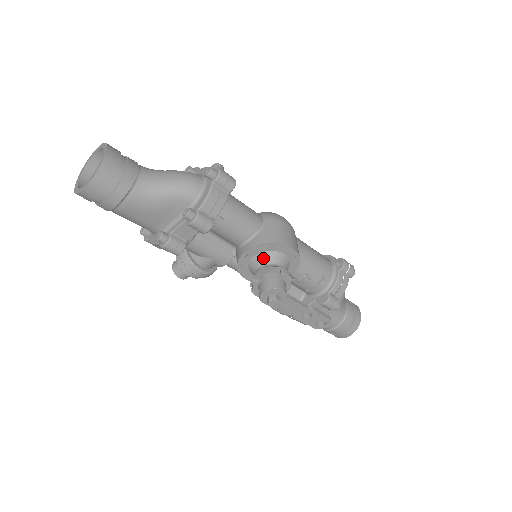
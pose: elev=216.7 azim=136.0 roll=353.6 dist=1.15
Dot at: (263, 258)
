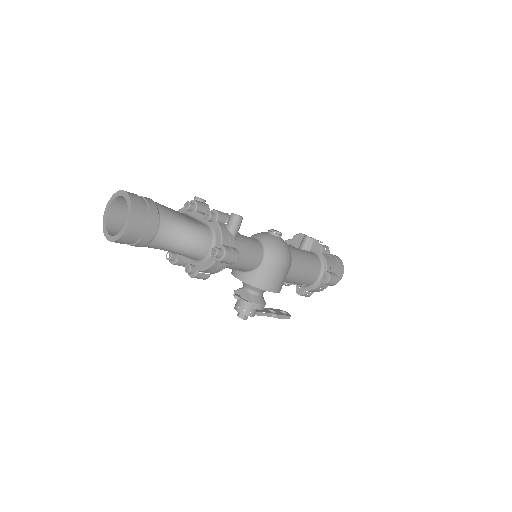
Dot at: (249, 286)
